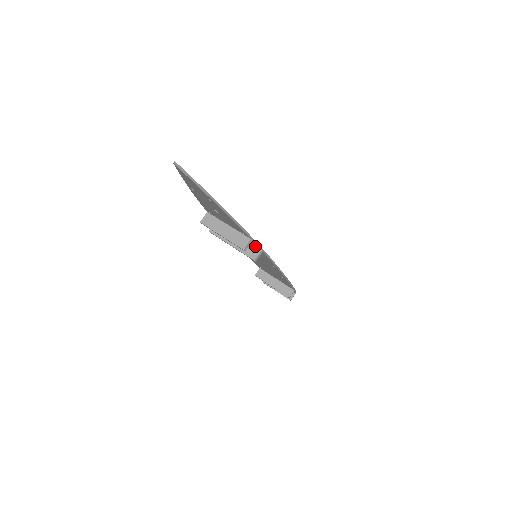
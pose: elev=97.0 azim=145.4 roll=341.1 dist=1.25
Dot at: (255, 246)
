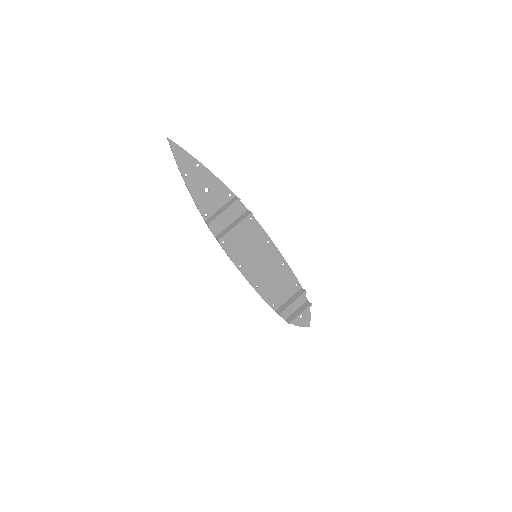
Dot at: (243, 213)
